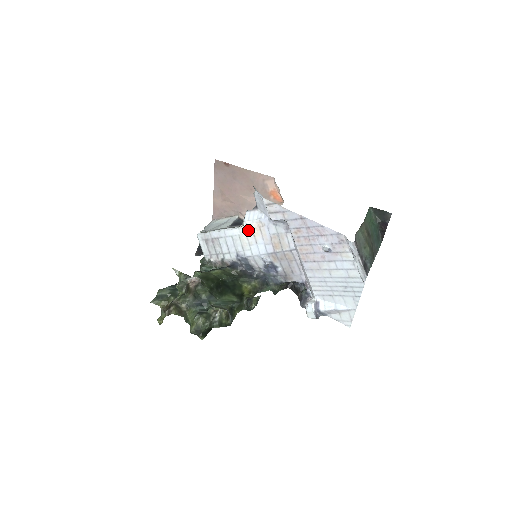
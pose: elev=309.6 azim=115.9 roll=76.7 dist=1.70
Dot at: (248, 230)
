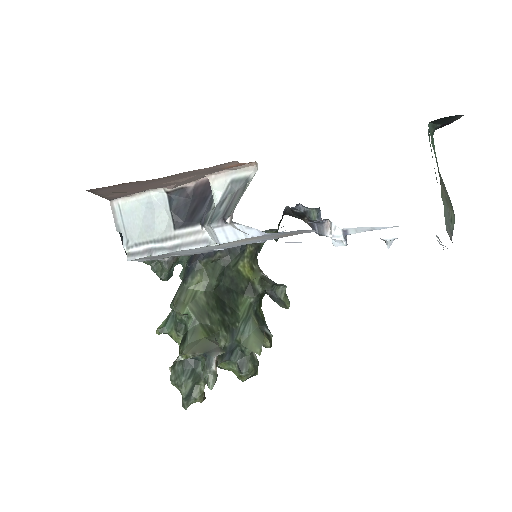
Dot at: (229, 243)
